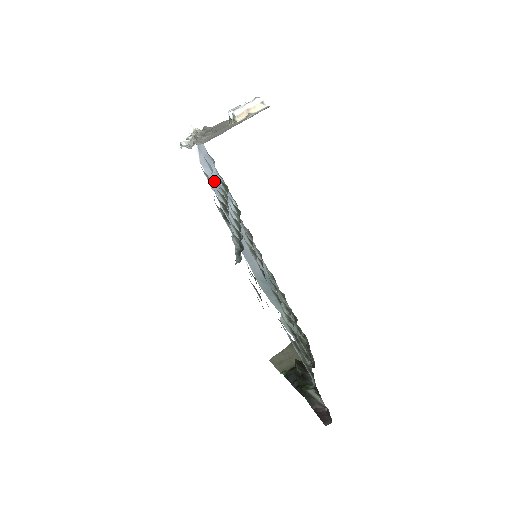
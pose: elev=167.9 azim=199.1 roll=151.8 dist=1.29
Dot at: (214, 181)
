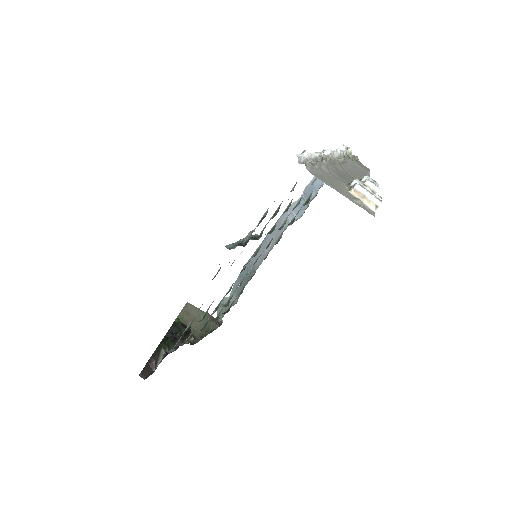
Dot at: (312, 187)
